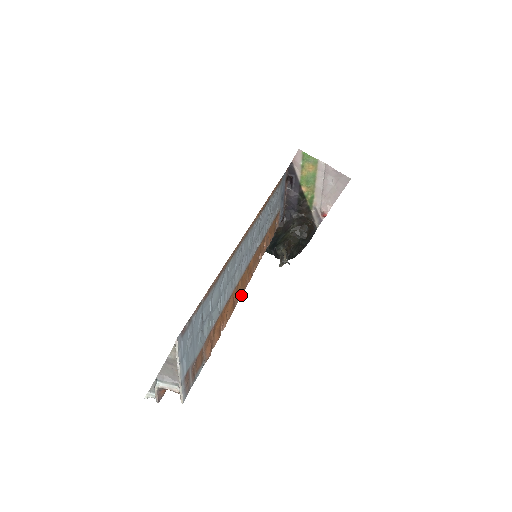
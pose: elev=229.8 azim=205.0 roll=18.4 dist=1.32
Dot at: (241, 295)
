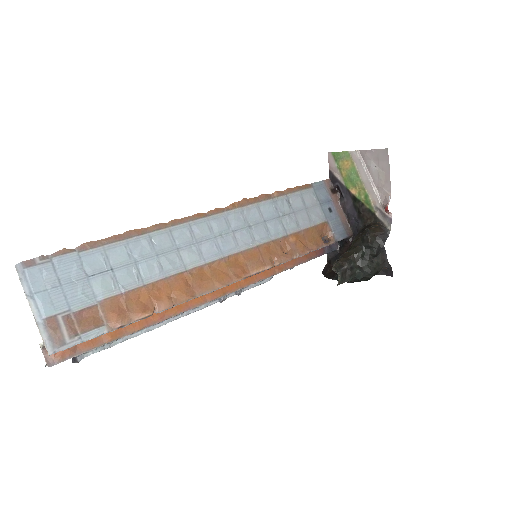
Dot at: (215, 288)
